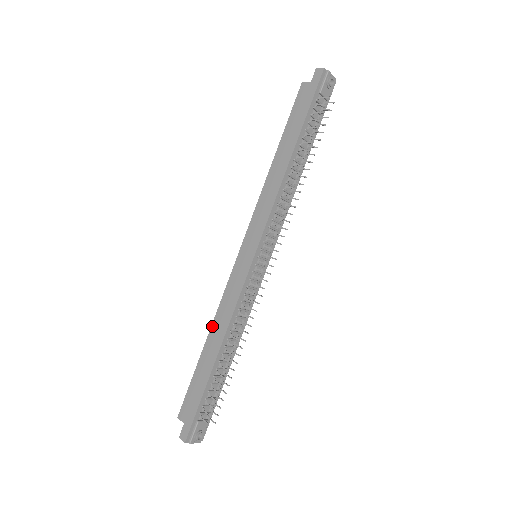
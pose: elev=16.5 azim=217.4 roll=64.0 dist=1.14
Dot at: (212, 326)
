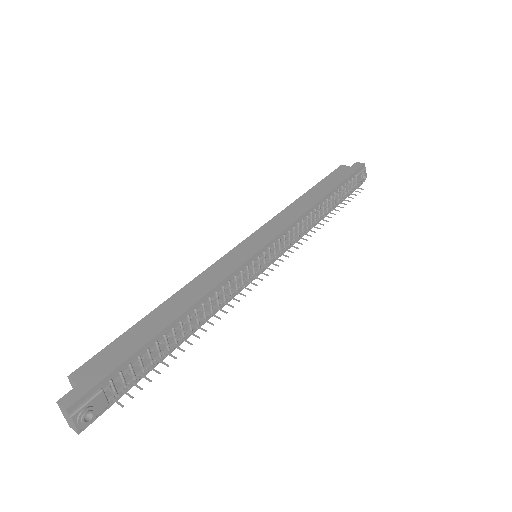
Dot at: (180, 291)
